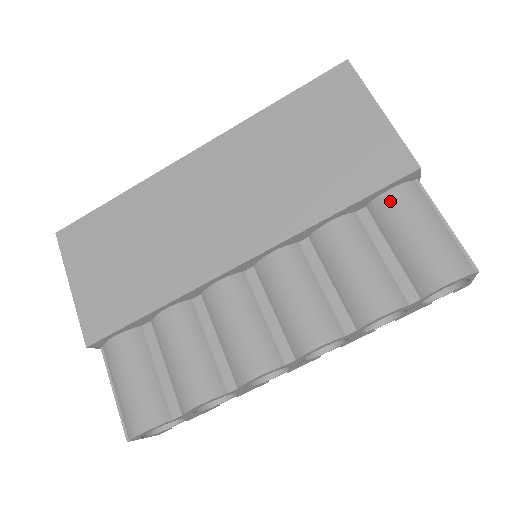
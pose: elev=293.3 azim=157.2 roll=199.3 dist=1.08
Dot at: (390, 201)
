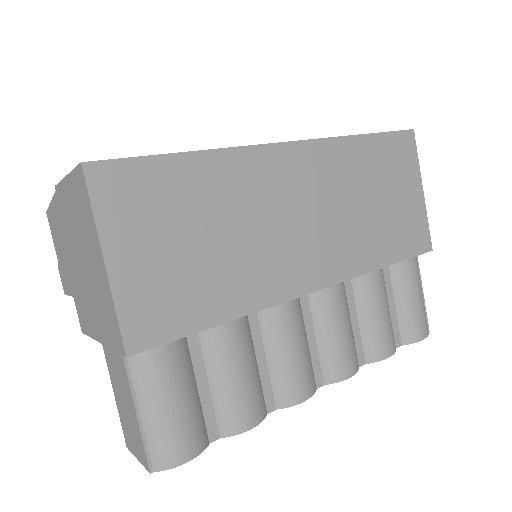
Dot at: (408, 266)
